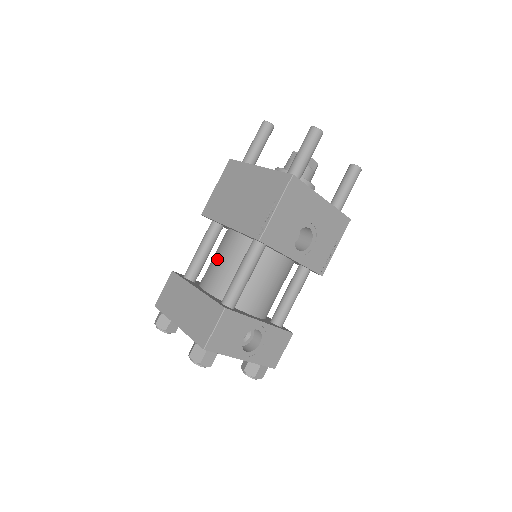
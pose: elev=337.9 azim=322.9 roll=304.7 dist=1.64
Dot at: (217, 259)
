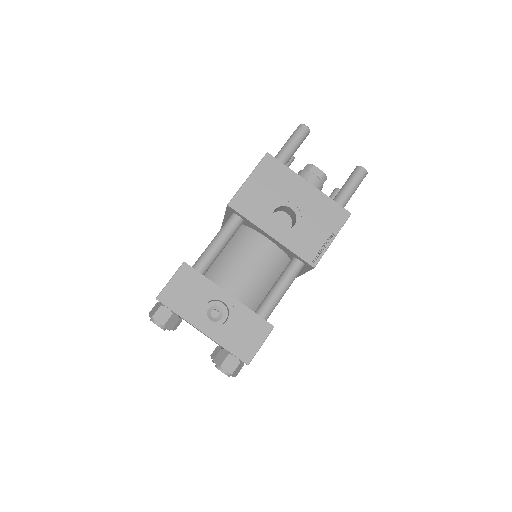
Dot at: occluded
